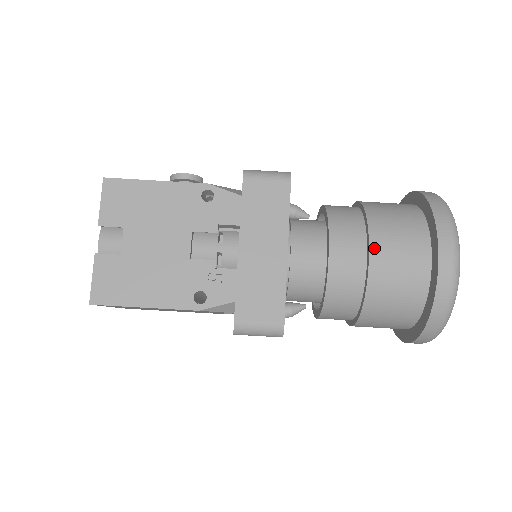
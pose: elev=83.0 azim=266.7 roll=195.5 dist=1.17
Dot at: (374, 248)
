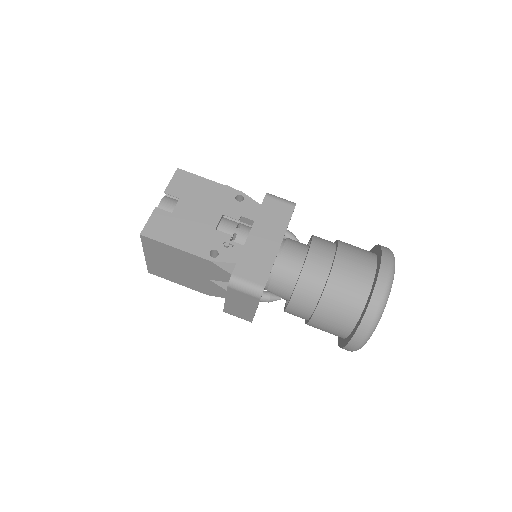
Dot at: (338, 260)
